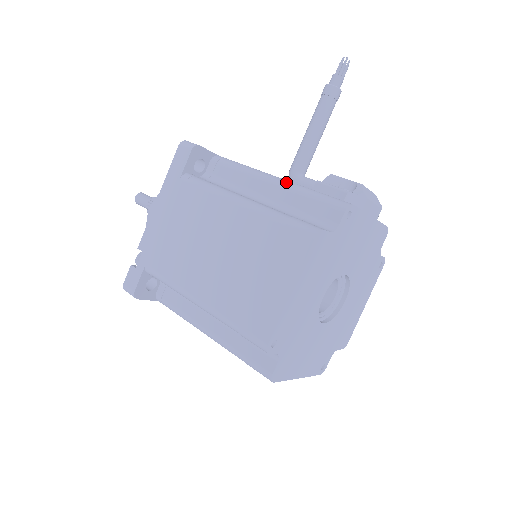
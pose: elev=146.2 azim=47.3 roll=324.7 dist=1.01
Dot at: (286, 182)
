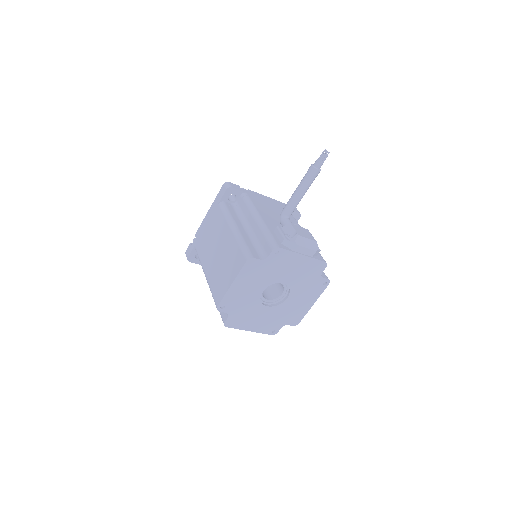
Dot at: (261, 223)
